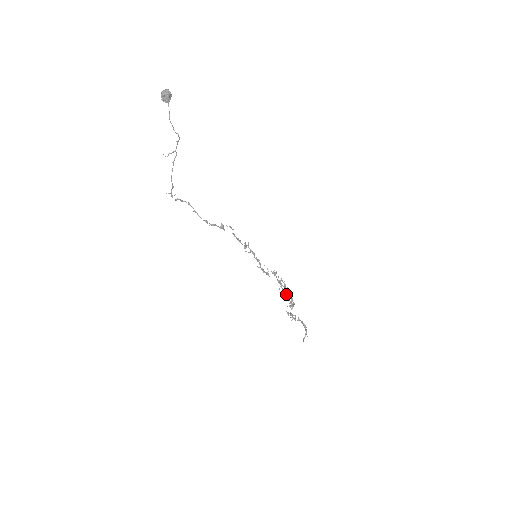
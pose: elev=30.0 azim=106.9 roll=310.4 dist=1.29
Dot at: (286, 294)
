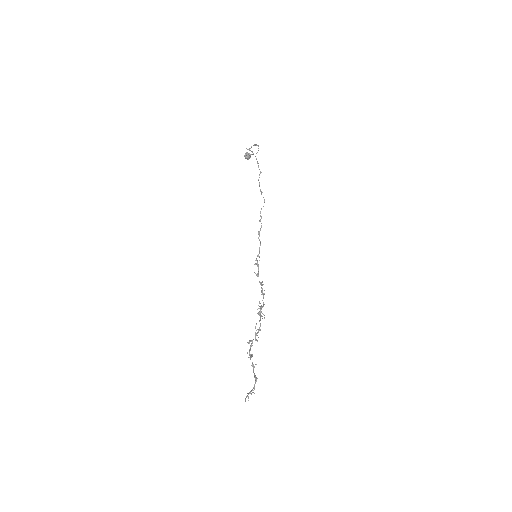
Dot at: (260, 313)
